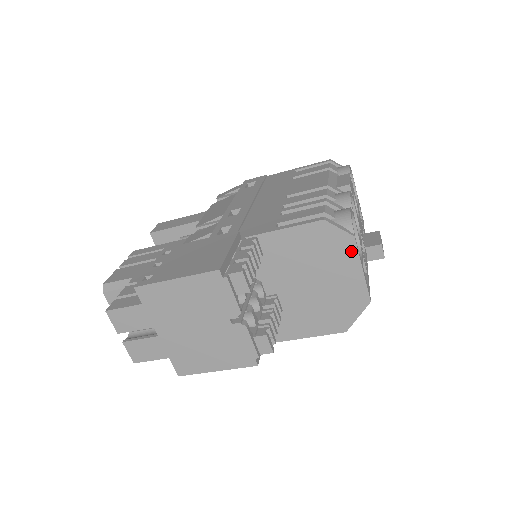
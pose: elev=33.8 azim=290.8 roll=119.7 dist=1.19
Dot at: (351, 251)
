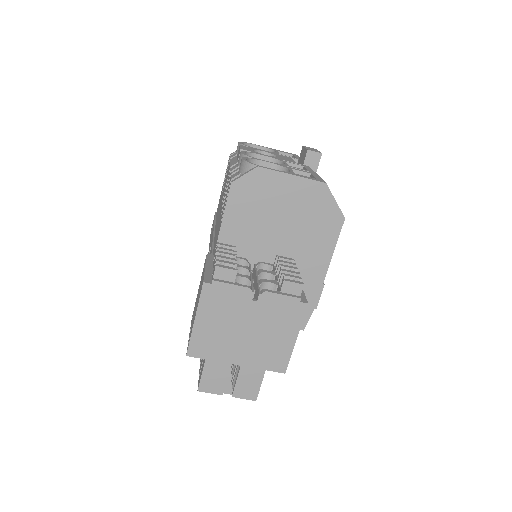
Dot at: (270, 176)
